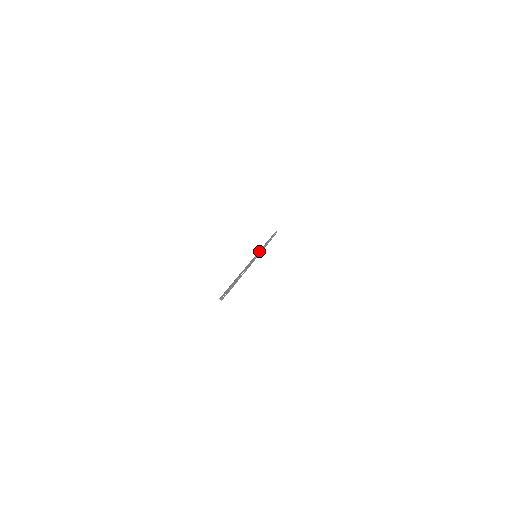
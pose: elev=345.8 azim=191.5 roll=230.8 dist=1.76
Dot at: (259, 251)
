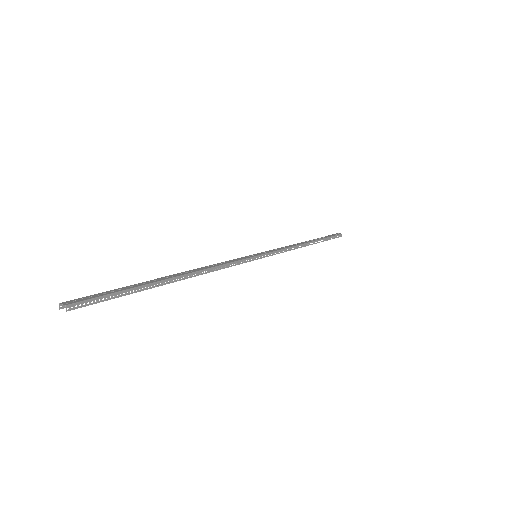
Dot at: (270, 252)
